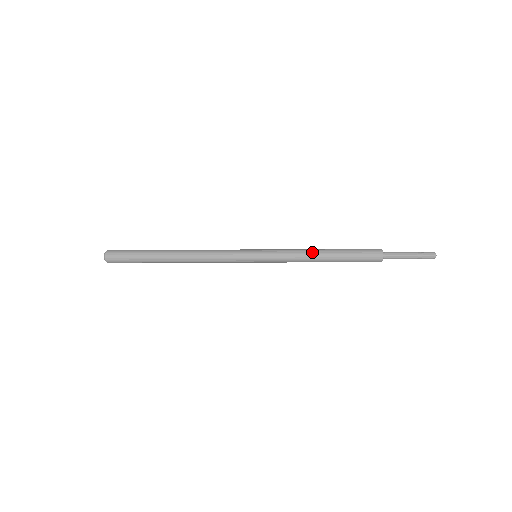
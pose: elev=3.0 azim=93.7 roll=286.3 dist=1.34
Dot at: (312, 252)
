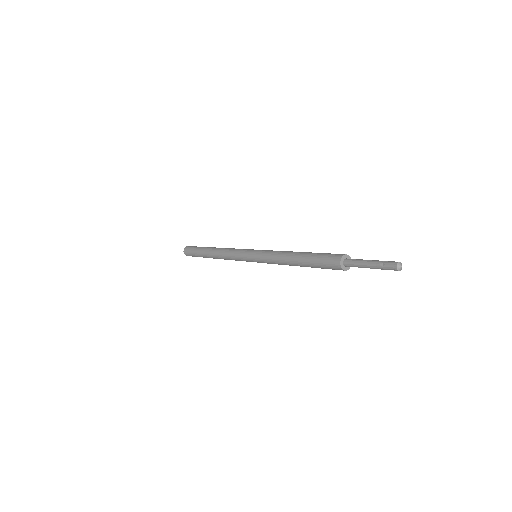
Dot at: (286, 262)
